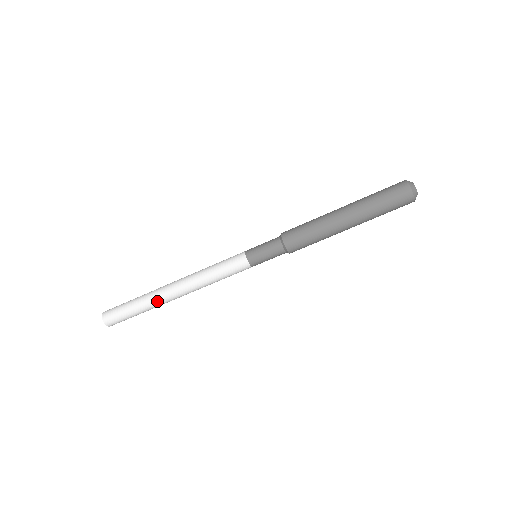
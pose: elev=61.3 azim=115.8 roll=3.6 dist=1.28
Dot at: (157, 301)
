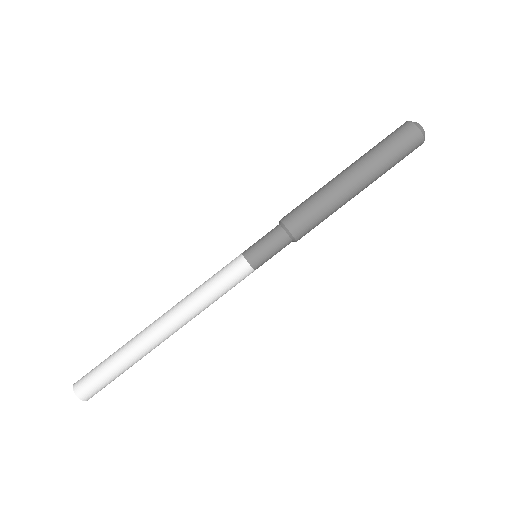
Dot at: (145, 349)
